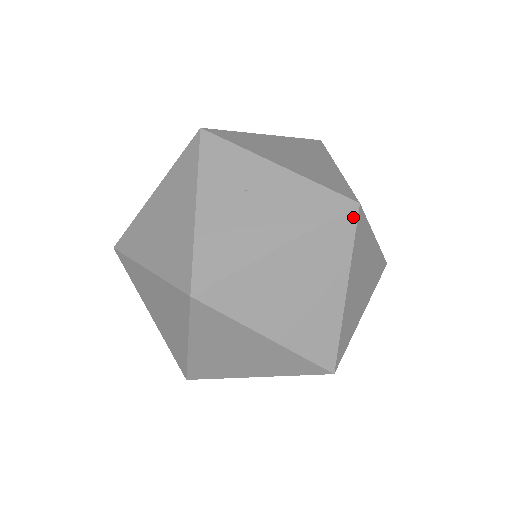
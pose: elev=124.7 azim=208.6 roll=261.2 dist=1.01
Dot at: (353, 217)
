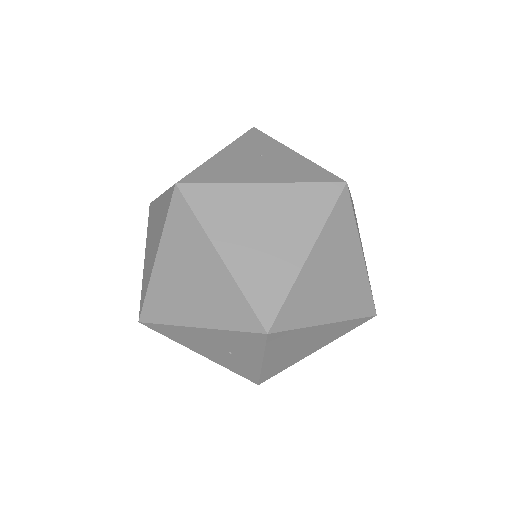
Dot at: (337, 190)
